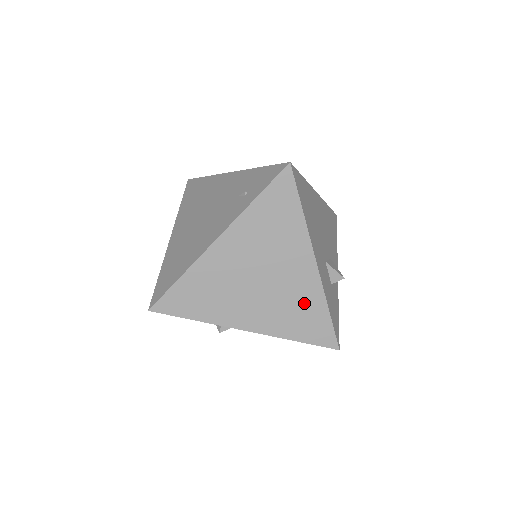
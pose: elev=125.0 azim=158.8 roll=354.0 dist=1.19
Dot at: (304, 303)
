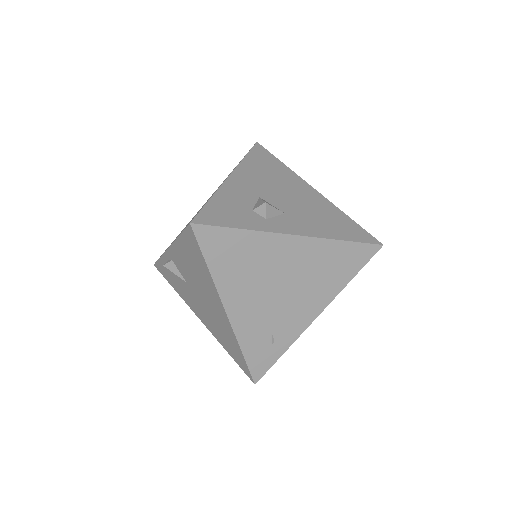
Dot at: occluded
